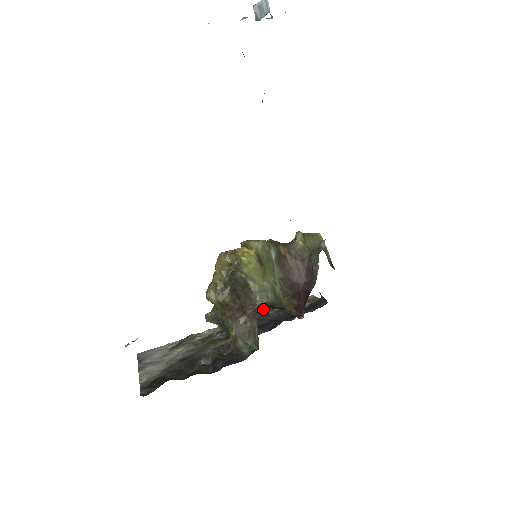
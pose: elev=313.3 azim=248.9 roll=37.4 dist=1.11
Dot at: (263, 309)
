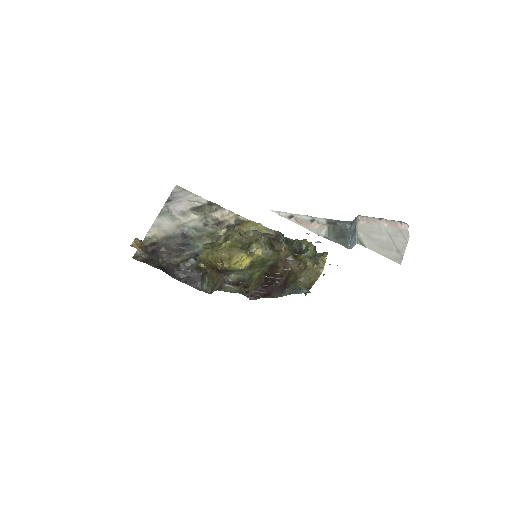
Dot at: (229, 284)
